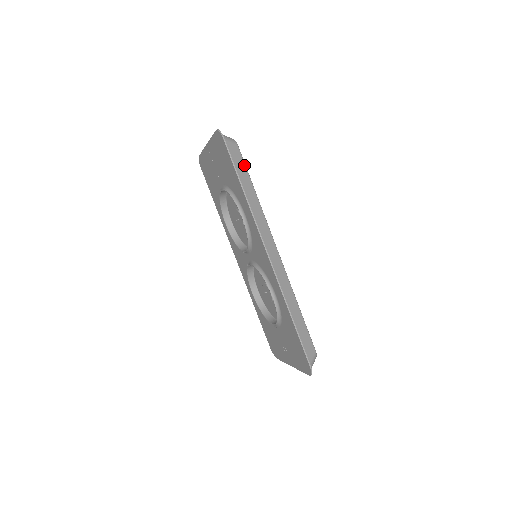
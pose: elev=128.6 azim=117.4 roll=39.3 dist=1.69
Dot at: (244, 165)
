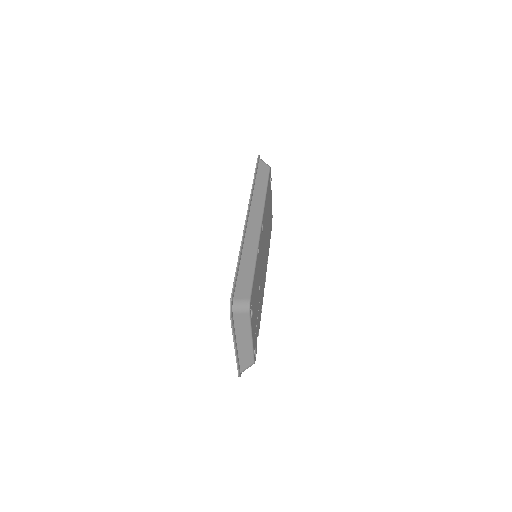
Dot at: (267, 176)
